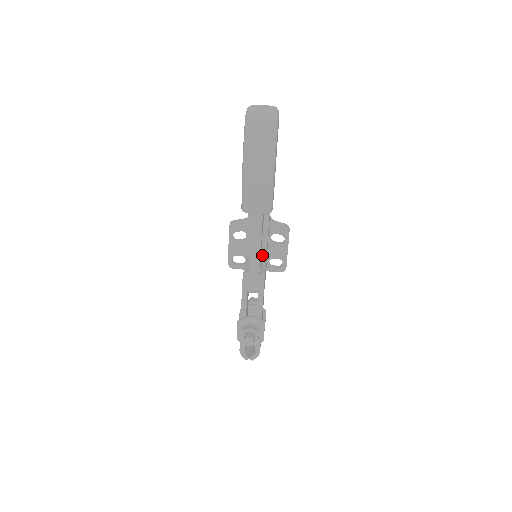
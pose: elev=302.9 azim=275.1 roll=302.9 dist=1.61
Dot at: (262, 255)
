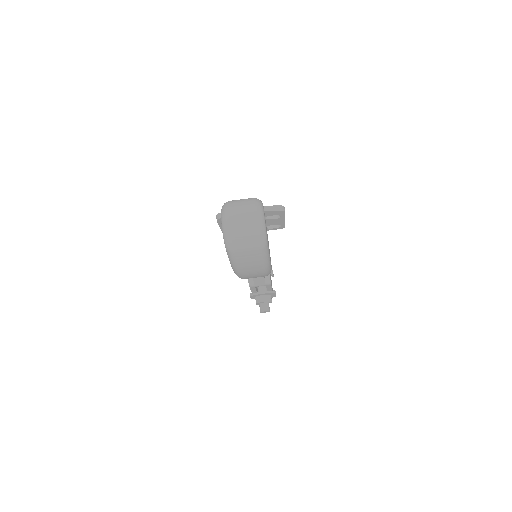
Dot at: occluded
